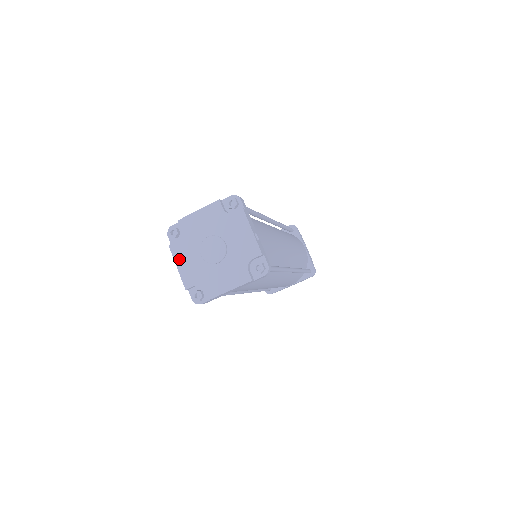
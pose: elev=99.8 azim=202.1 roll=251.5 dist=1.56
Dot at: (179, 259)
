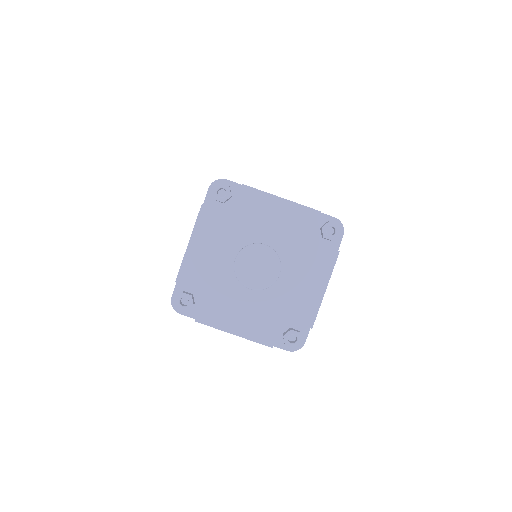
Dot at: (226, 323)
